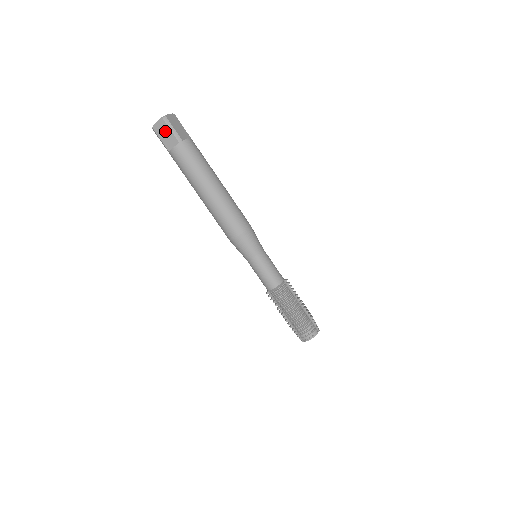
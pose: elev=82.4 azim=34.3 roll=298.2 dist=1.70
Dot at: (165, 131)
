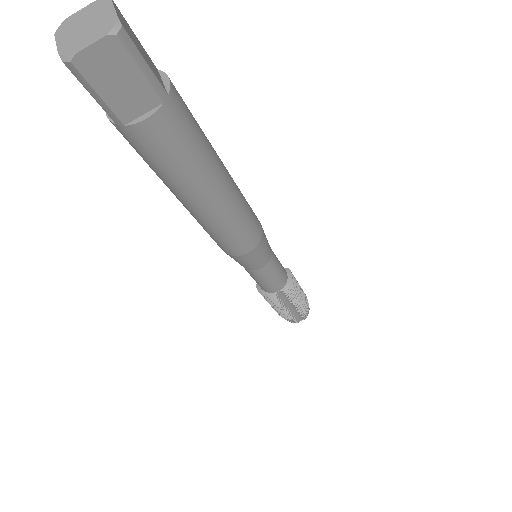
Dot at: occluded
